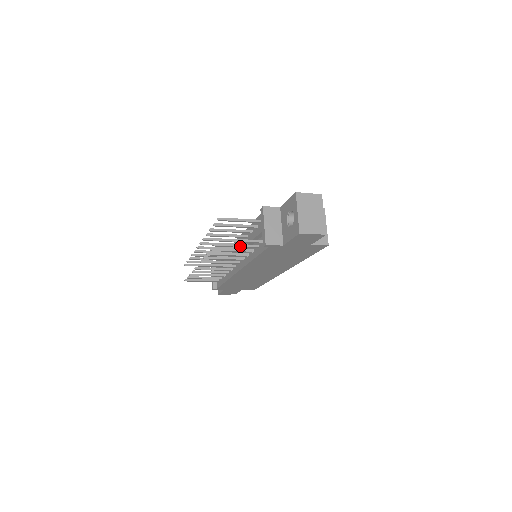
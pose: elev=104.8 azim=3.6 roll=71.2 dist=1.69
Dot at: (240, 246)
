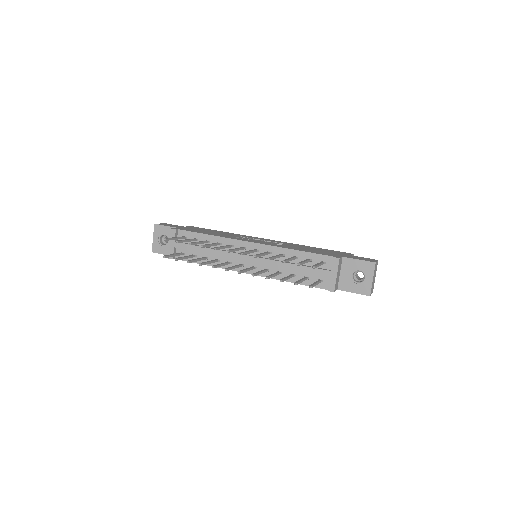
Dot at: occluded
